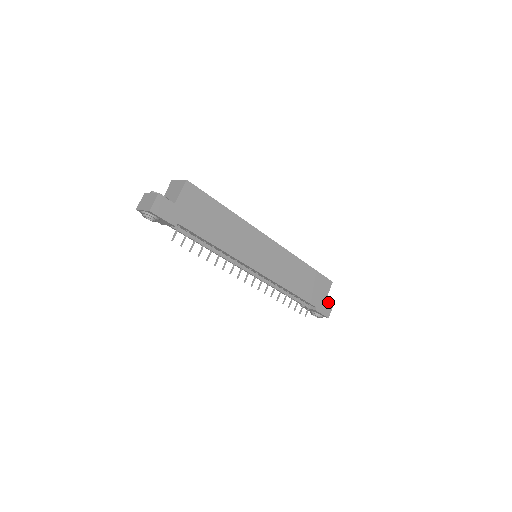
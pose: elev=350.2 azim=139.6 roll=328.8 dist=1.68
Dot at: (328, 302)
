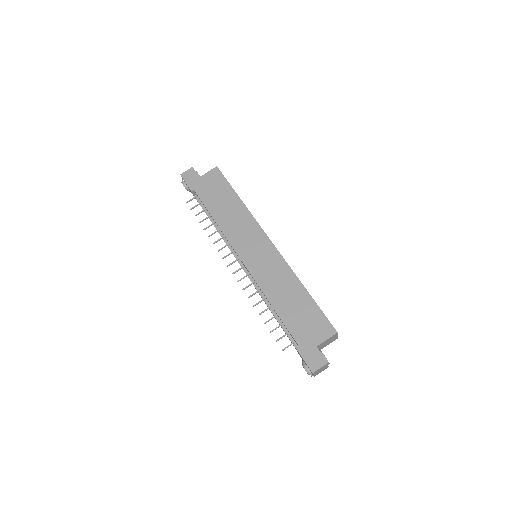
Dot at: (320, 352)
